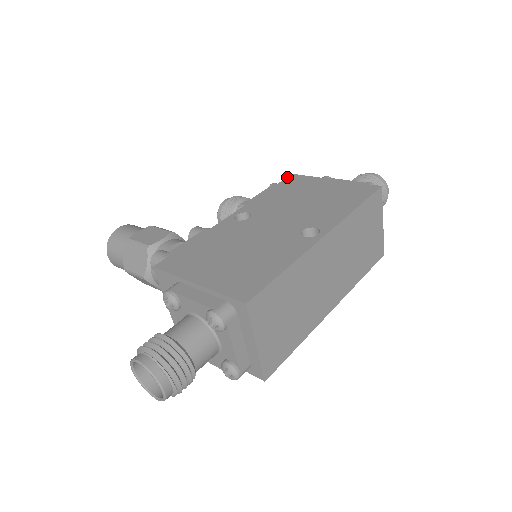
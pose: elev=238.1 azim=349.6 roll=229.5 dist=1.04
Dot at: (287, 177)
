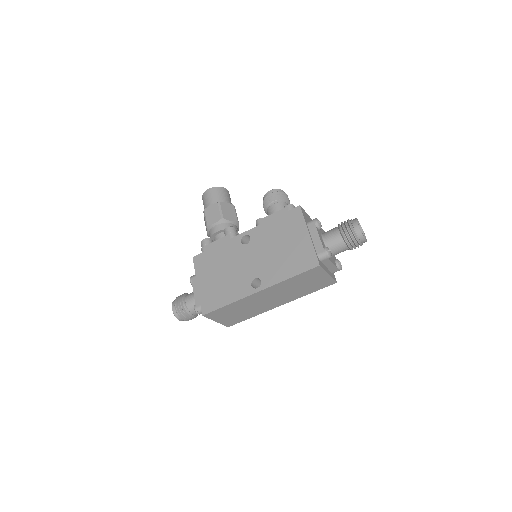
Dot at: (294, 208)
